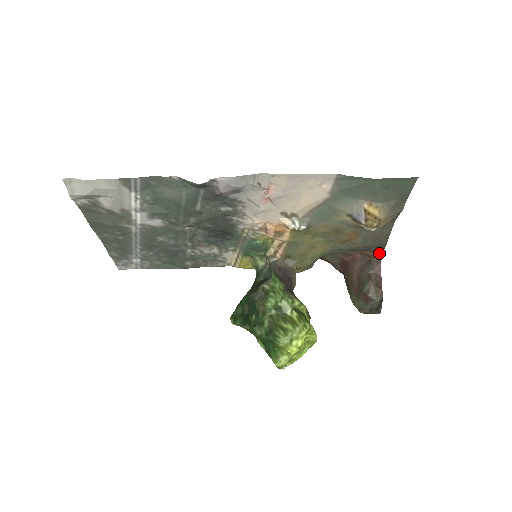
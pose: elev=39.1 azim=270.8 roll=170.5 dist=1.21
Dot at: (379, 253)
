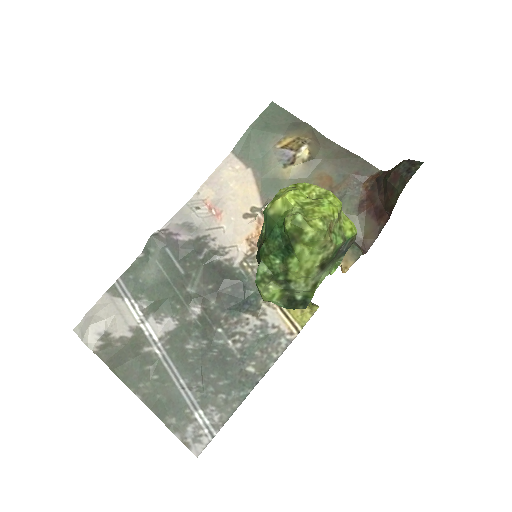
Dot at: (377, 172)
